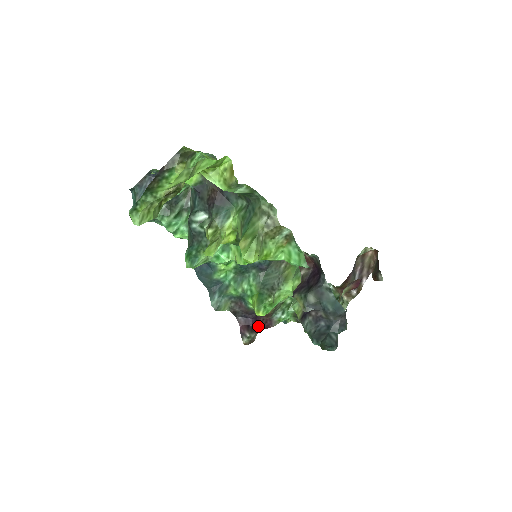
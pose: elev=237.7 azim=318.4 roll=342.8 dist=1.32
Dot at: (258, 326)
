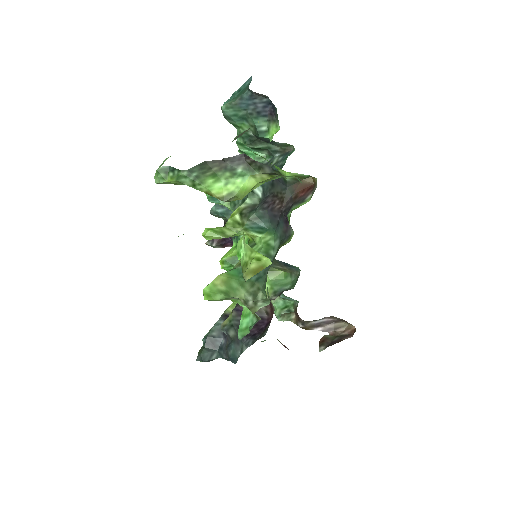
Dot at: (232, 245)
